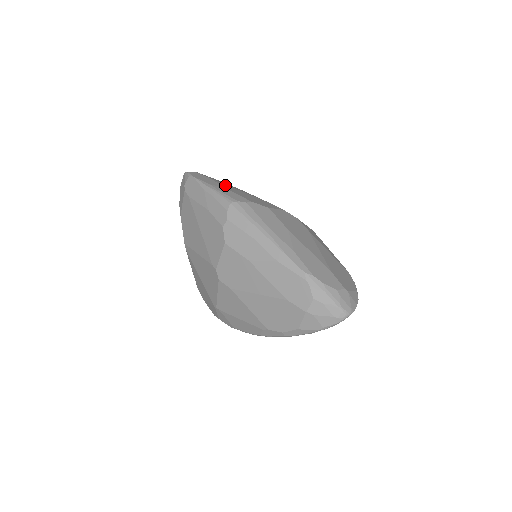
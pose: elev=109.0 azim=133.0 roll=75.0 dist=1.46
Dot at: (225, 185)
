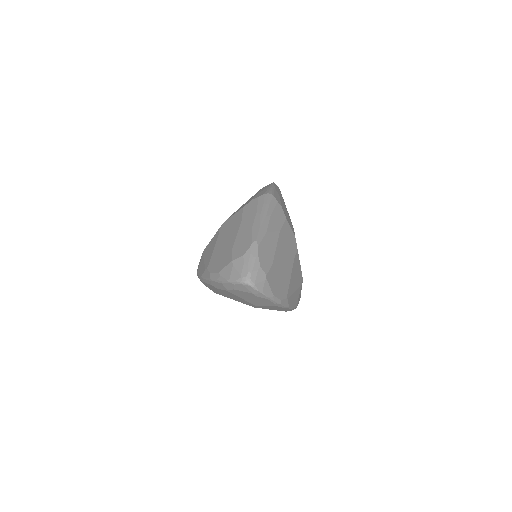
Dot at: occluded
